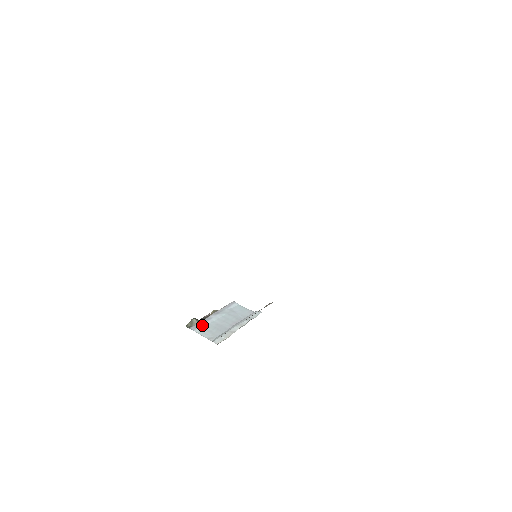
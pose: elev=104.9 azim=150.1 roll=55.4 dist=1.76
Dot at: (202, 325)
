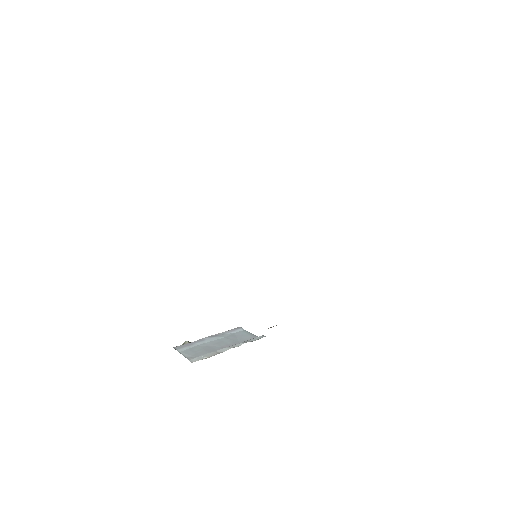
Dot at: (189, 345)
